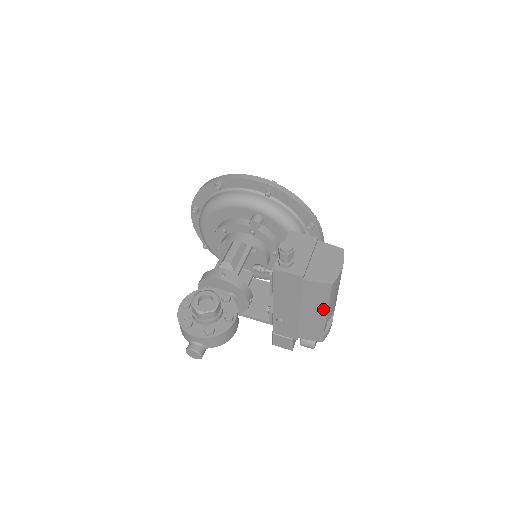
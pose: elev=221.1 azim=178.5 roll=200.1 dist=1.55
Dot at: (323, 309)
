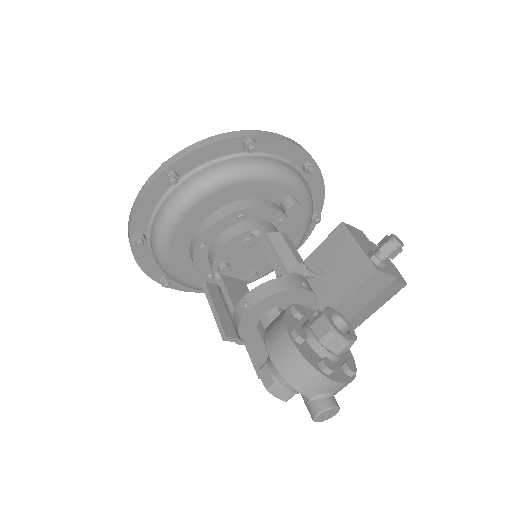
Dot at: (368, 316)
